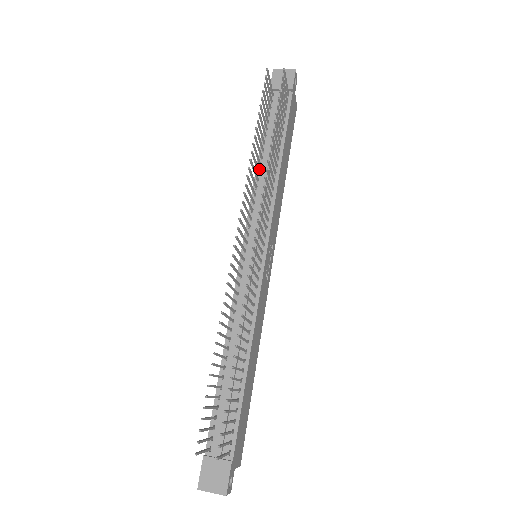
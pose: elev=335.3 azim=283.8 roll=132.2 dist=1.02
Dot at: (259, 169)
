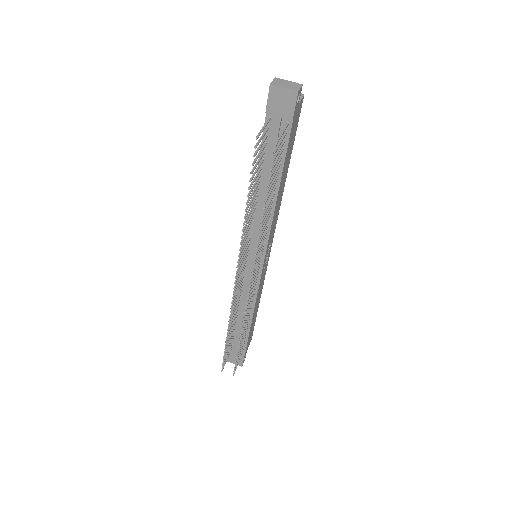
Dot at: (256, 199)
